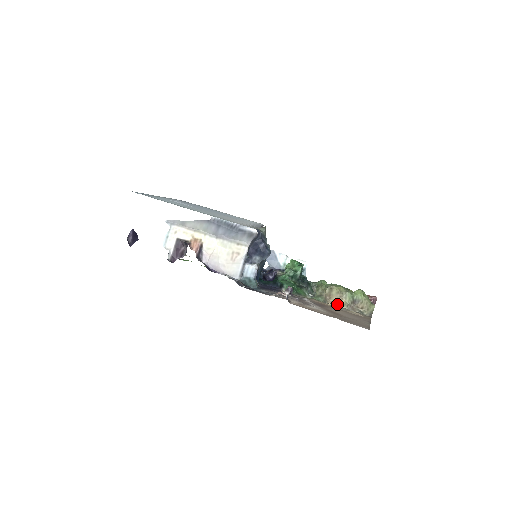
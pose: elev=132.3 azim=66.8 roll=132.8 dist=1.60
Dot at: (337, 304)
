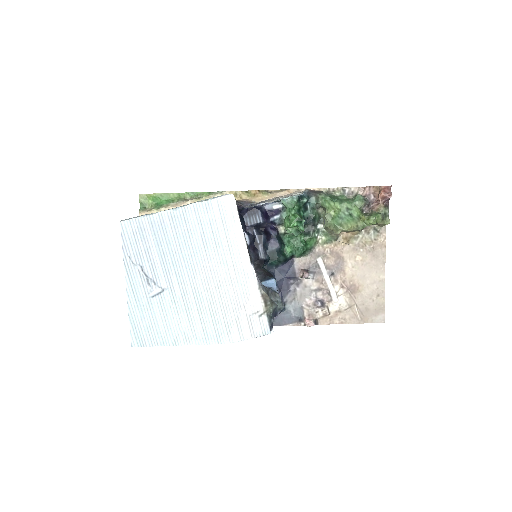
Dot at: (350, 237)
